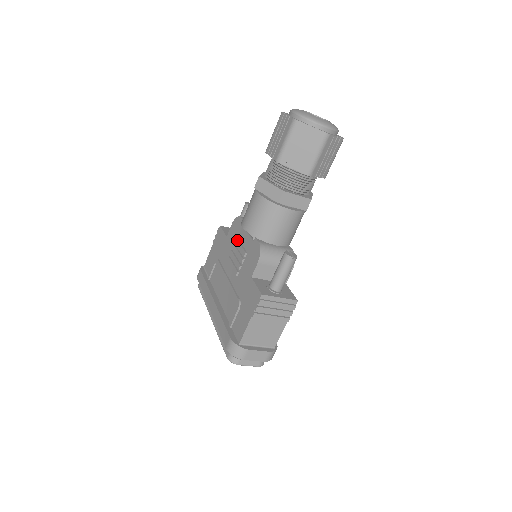
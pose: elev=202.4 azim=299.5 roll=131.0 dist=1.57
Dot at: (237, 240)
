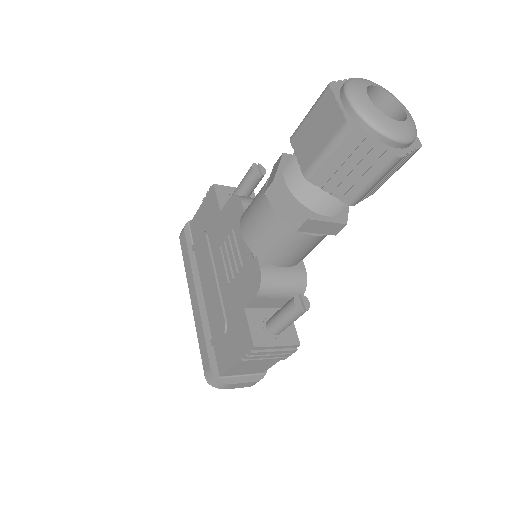
Dot at: (232, 236)
